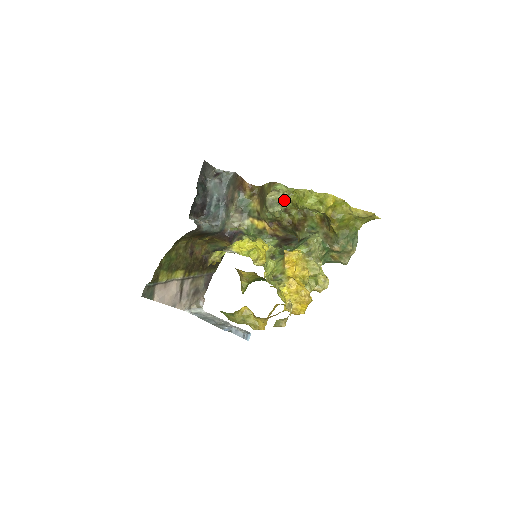
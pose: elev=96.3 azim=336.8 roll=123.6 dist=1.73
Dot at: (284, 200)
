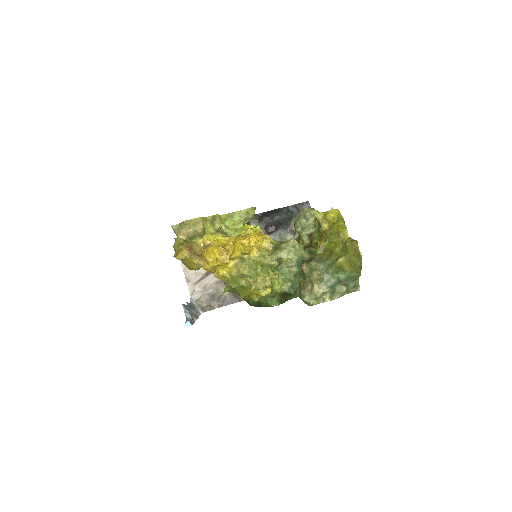
Dot at: occluded
